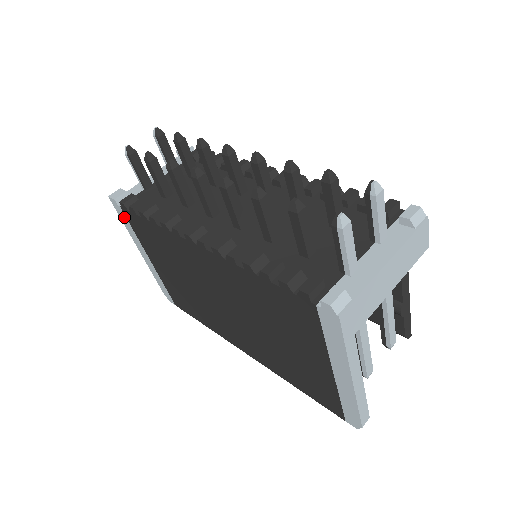
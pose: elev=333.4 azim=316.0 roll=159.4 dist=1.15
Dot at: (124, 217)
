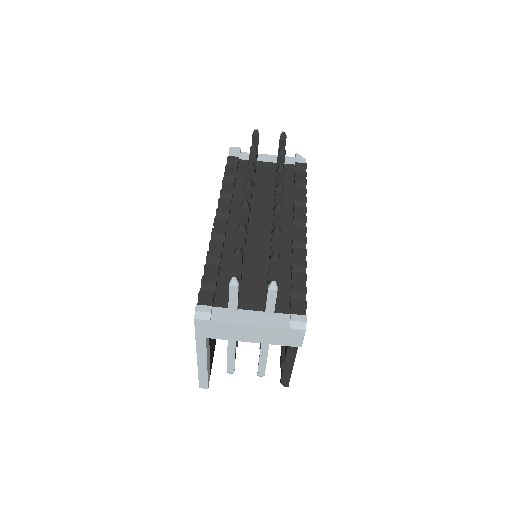
Dot at: occluded
